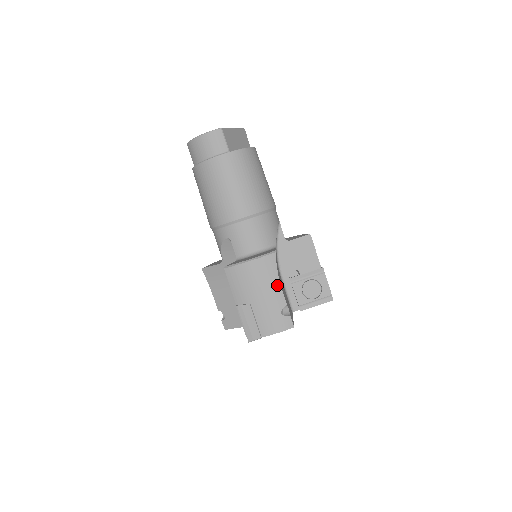
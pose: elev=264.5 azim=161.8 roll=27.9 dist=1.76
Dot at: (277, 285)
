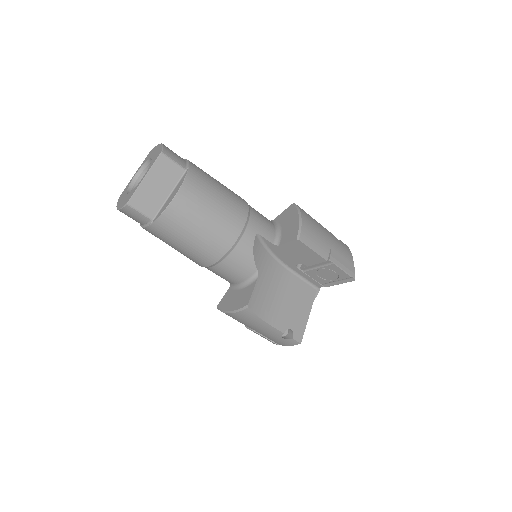
Dot at: (266, 325)
